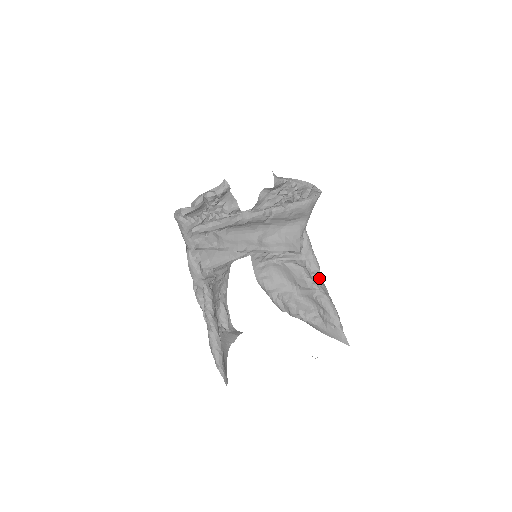
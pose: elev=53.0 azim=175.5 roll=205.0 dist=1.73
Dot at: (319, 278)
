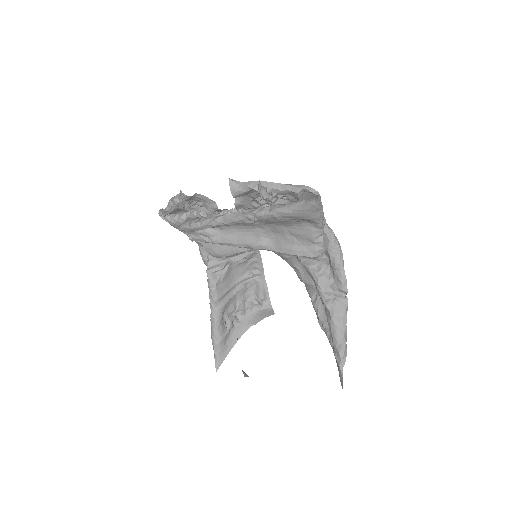
Dot at: (342, 293)
